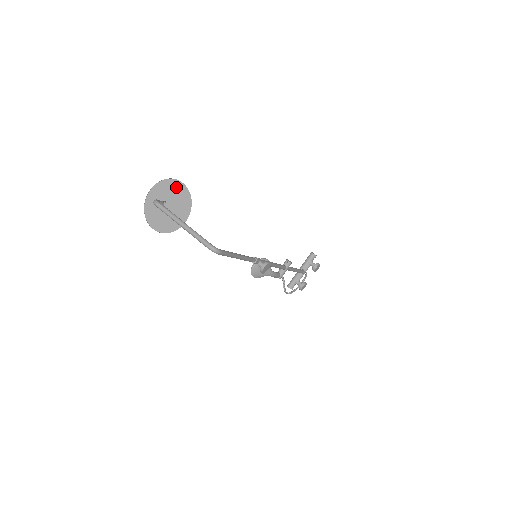
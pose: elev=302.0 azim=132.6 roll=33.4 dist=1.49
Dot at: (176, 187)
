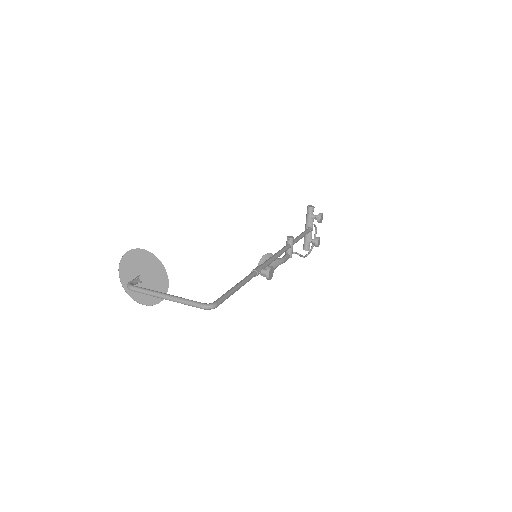
Dot at: (139, 256)
